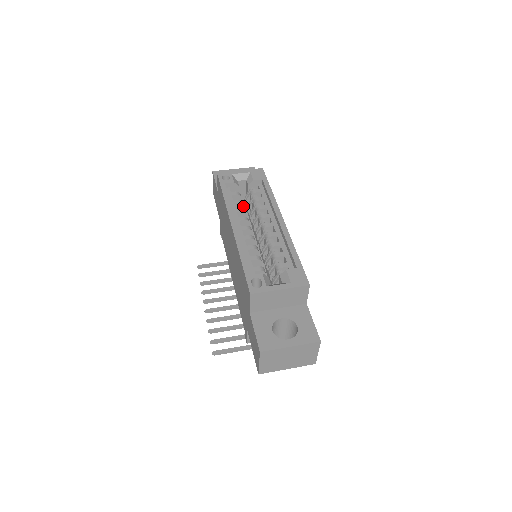
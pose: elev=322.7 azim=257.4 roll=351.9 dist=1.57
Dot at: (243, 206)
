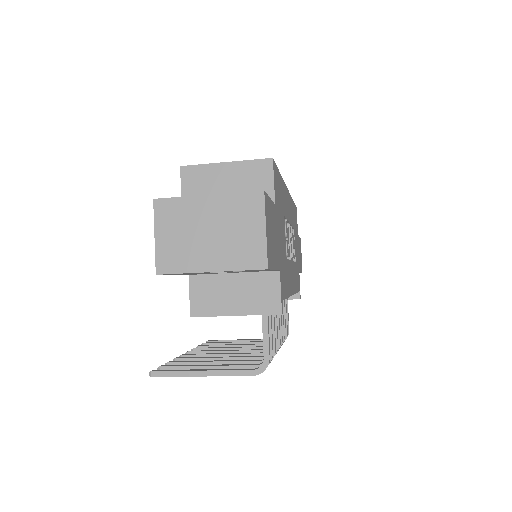
Dot at: occluded
